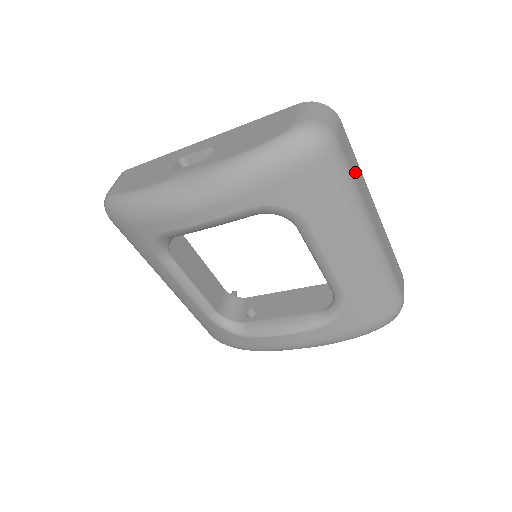
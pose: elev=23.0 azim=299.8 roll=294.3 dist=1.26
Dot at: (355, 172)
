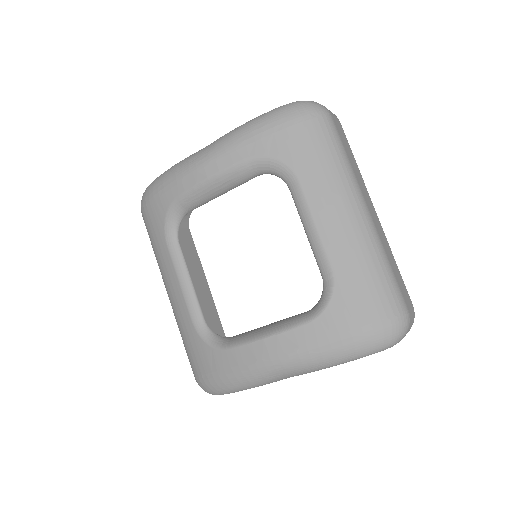
Dot at: (349, 155)
